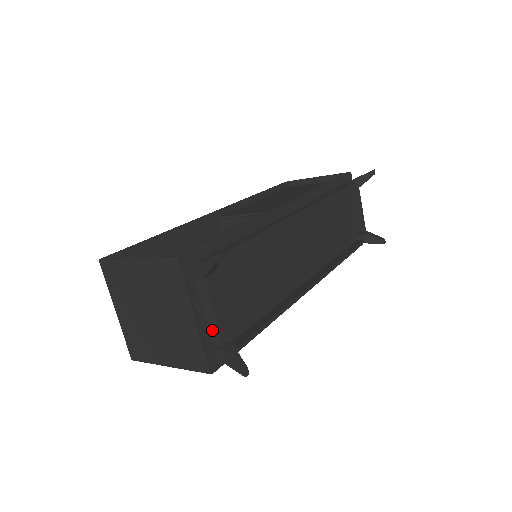
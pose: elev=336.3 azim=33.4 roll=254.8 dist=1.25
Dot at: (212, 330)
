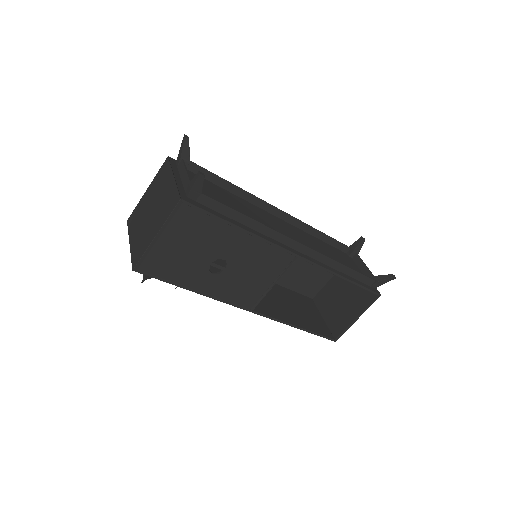
Dot at: (185, 182)
